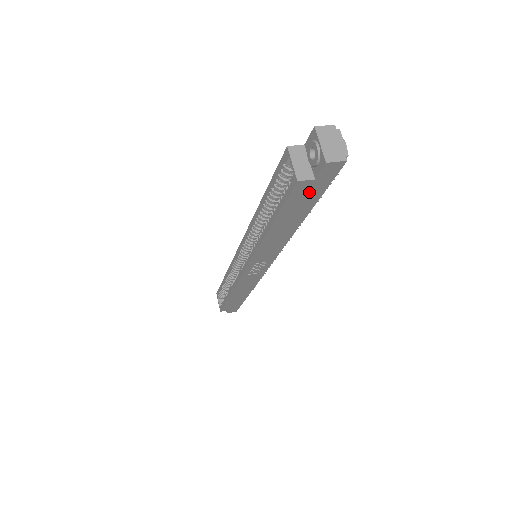
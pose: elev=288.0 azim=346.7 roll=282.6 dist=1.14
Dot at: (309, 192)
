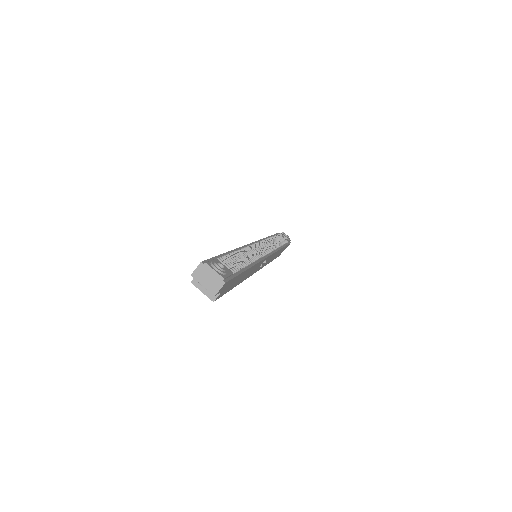
Dot at: (229, 286)
